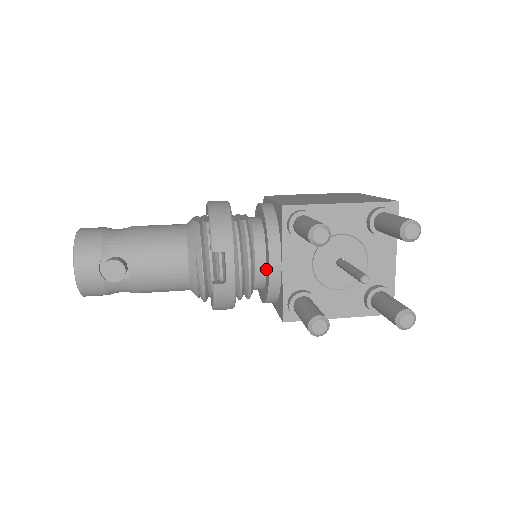
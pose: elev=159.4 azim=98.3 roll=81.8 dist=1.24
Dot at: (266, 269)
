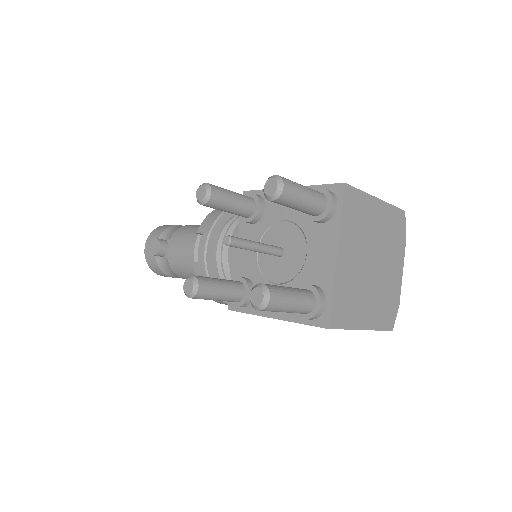
Dot at: occluded
